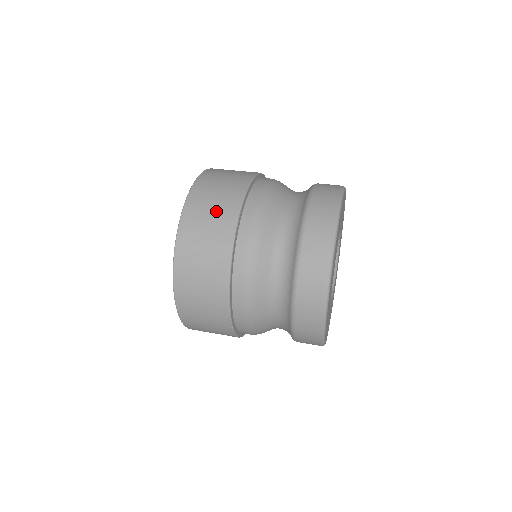
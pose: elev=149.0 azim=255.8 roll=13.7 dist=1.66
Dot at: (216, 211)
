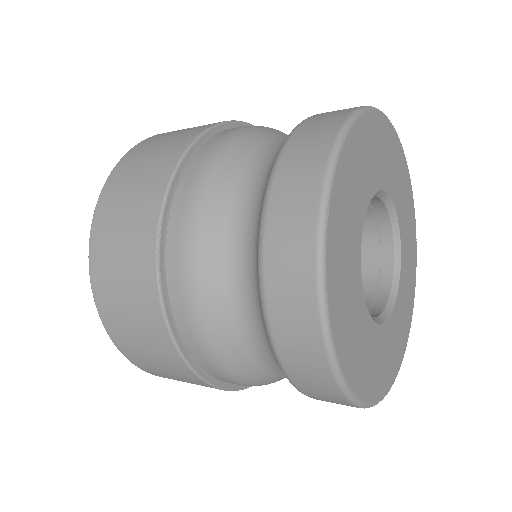
Dot at: (128, 227)
